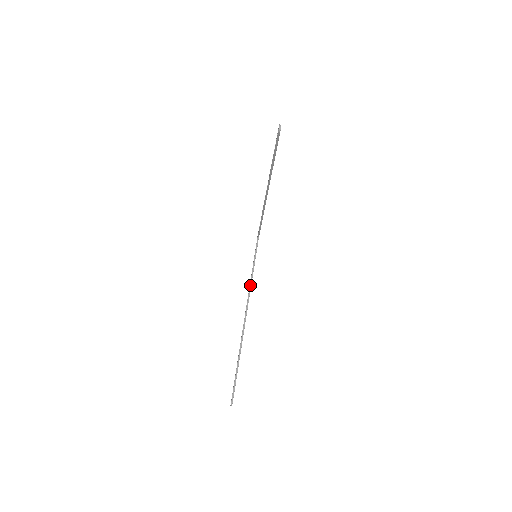
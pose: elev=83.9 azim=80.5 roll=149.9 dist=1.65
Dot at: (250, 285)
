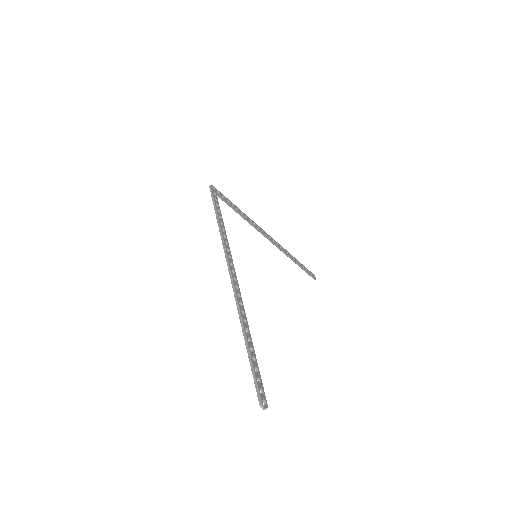
Dot at: (255, 228)
